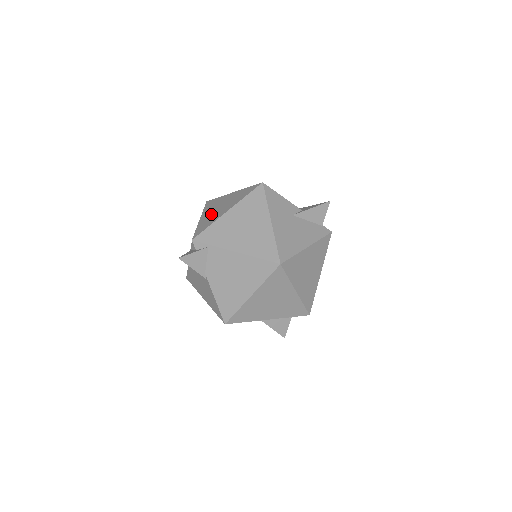
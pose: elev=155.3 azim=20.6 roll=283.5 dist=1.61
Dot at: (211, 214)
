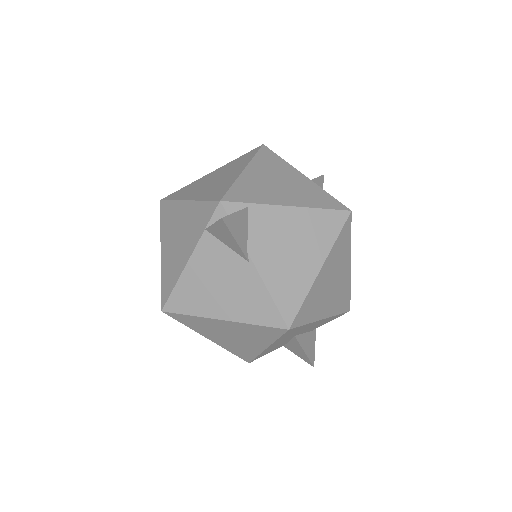
Dot at: (208, 187)
